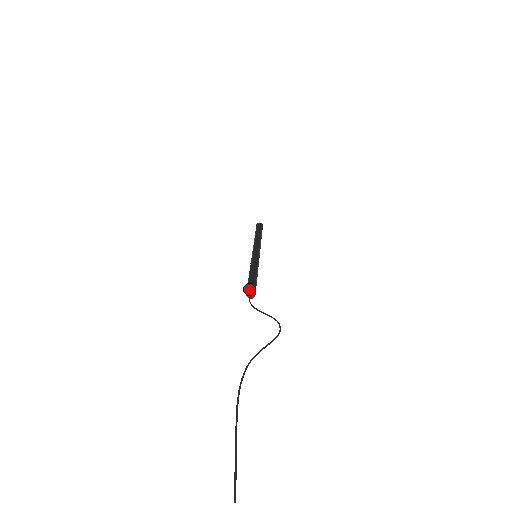
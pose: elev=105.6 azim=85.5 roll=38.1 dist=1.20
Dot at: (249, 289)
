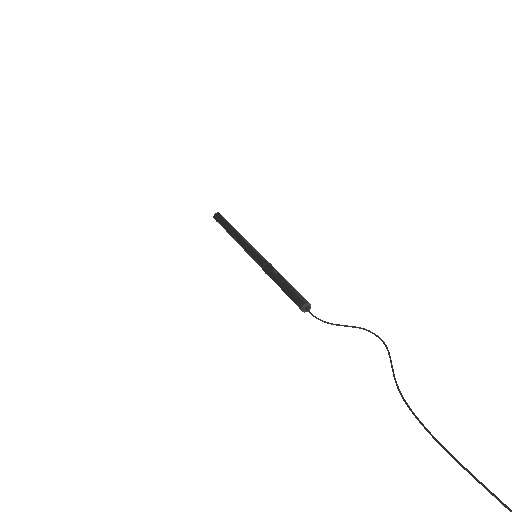
Dot at: (303, 303)
